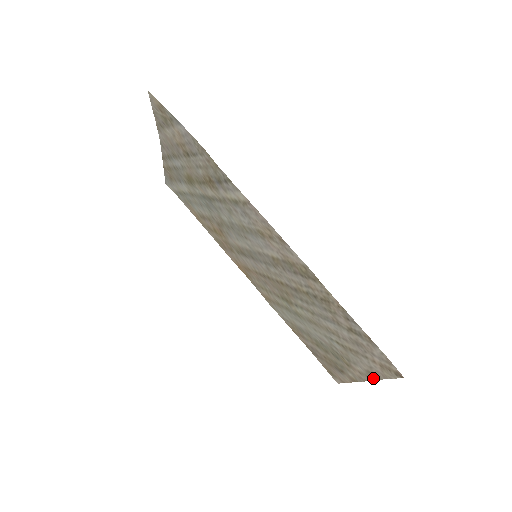
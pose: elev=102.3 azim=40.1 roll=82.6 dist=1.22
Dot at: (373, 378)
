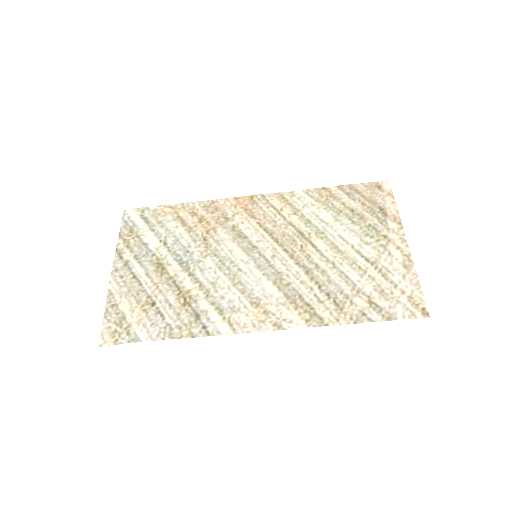
Dot at: (411, 263)
